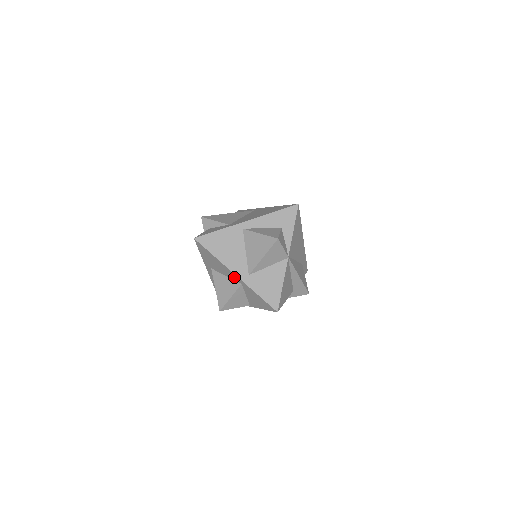
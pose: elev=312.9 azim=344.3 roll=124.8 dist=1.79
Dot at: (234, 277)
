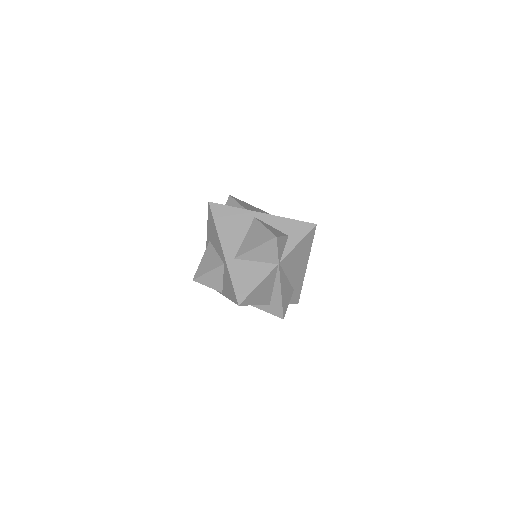
Dot at: (221, 254)
